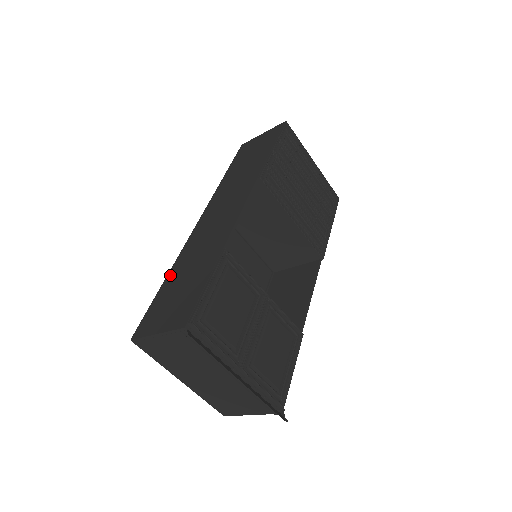
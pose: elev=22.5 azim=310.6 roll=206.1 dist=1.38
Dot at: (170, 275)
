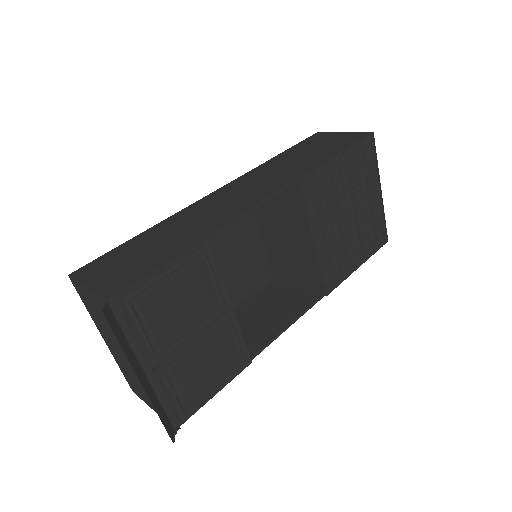
Dot at: (150, 231)
